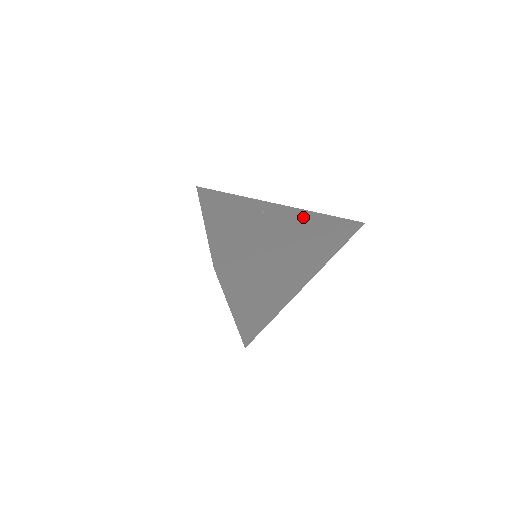
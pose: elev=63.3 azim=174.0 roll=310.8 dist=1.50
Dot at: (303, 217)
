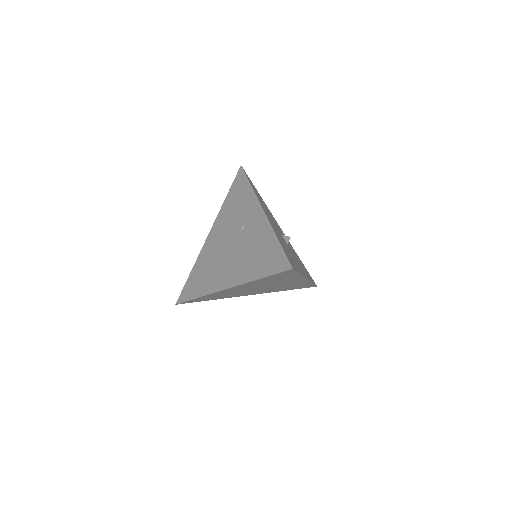
Dot at: (259, 244)
